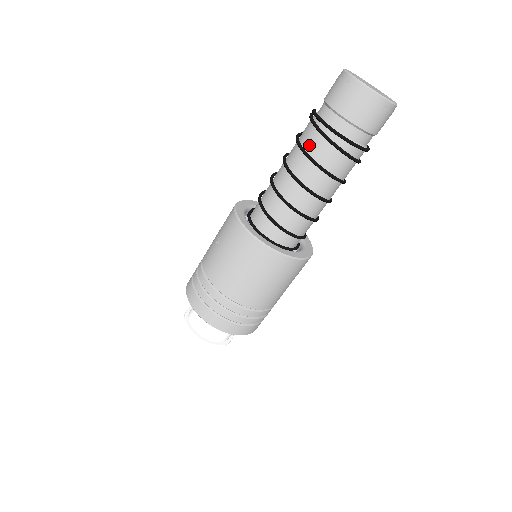
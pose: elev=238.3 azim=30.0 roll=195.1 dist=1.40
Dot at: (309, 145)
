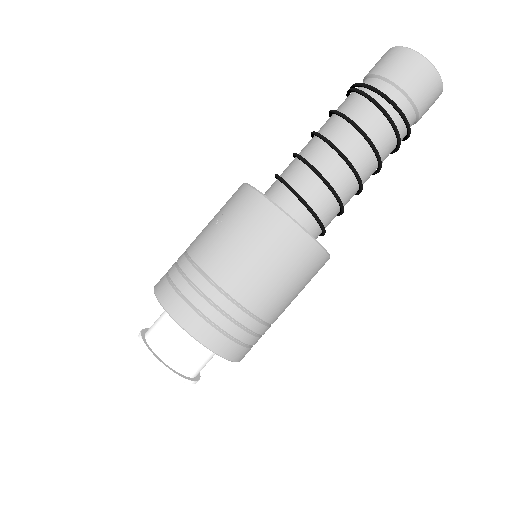
Dot at: (351, 112)
